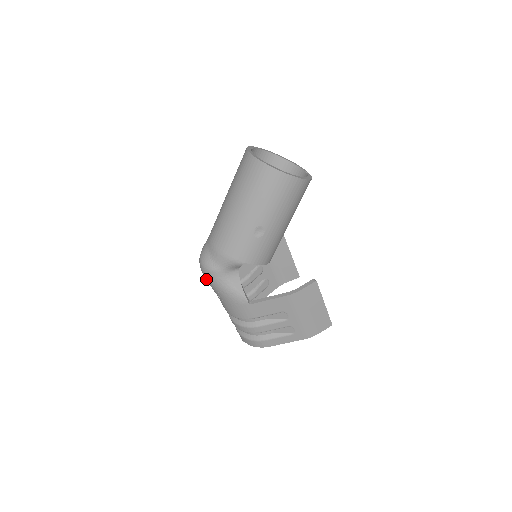
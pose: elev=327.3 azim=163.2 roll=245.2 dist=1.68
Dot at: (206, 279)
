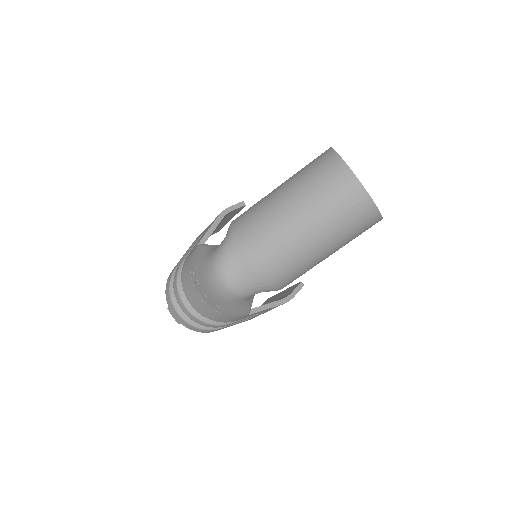
Dot at: (216, 296)
